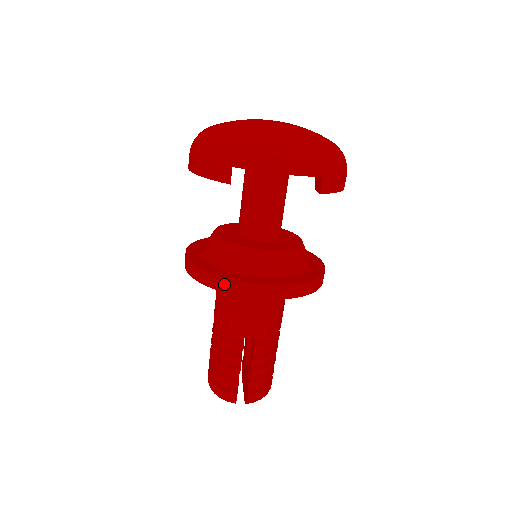
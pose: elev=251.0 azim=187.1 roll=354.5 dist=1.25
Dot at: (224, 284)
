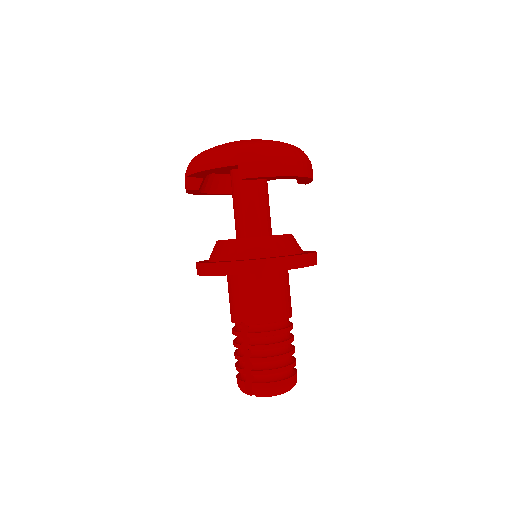
Dot at: (199, 269)
